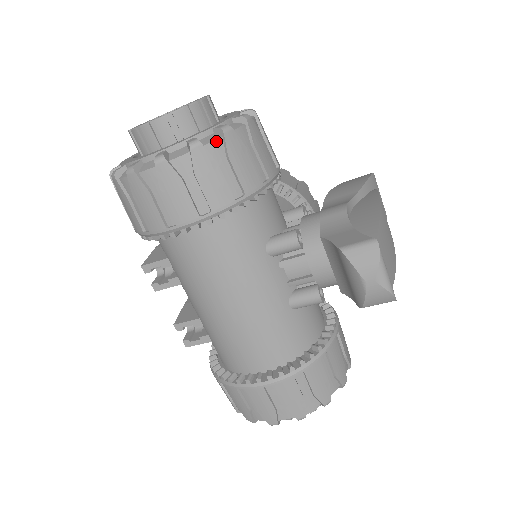
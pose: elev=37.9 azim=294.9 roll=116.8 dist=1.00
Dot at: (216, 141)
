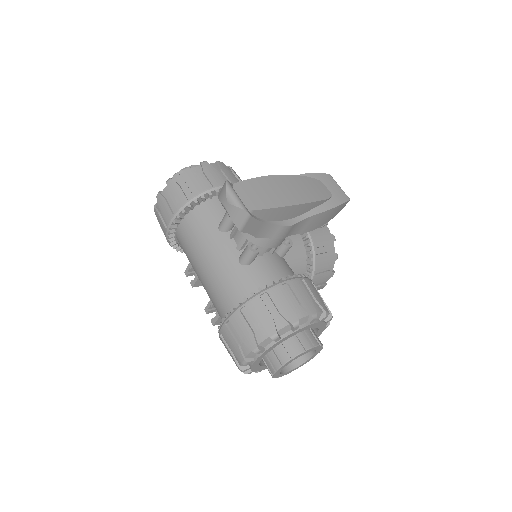
Dot at: (179, 176)
